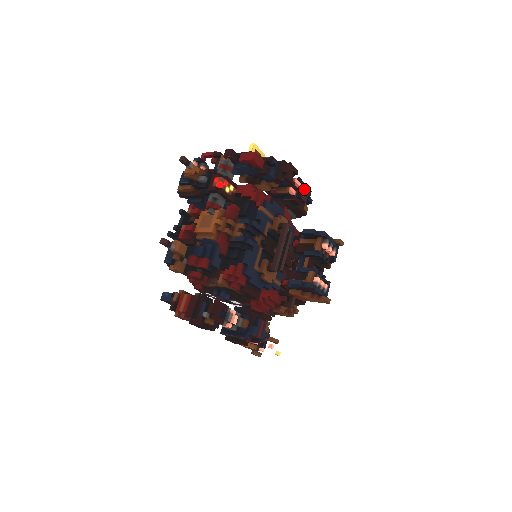
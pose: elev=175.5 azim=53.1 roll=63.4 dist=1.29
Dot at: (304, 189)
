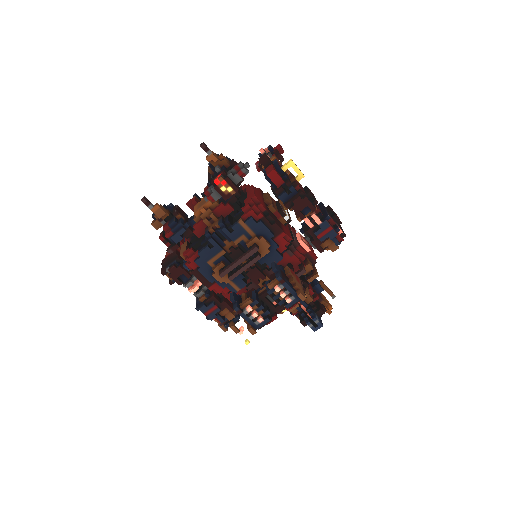
Dot at: (325, 228)
